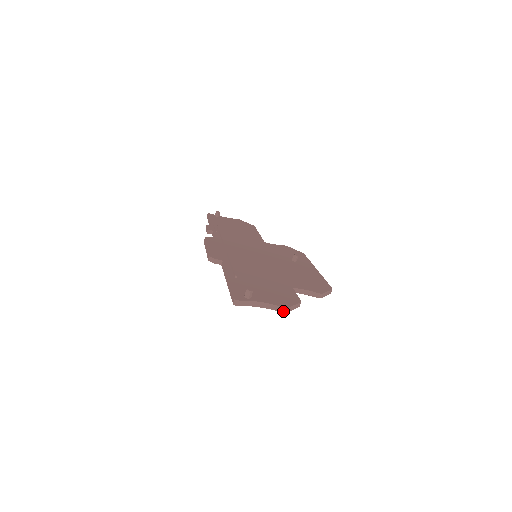
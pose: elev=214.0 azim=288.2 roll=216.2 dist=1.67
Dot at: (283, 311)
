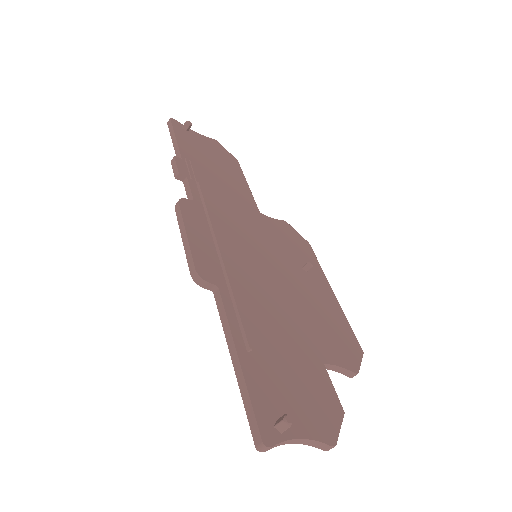
Dot at: (326, 449)
